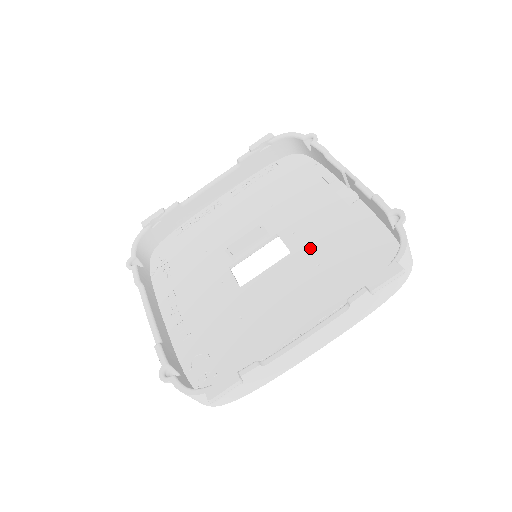
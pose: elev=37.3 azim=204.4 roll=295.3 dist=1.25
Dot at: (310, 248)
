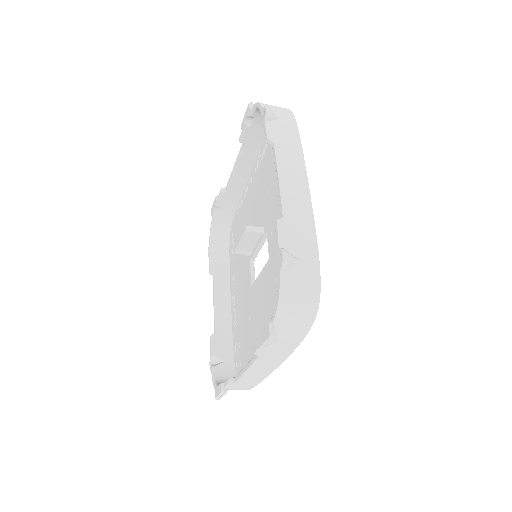
Dot at: (275, 257)
